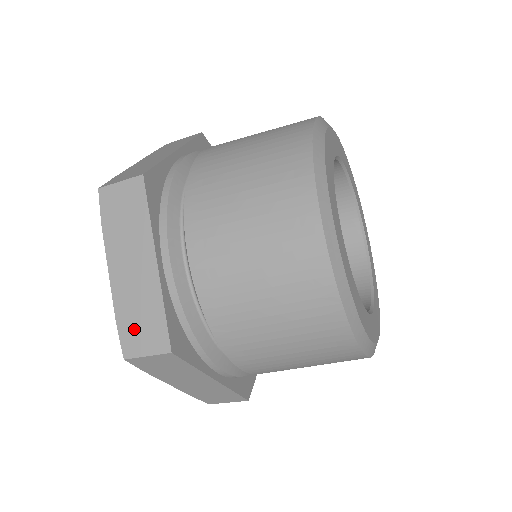
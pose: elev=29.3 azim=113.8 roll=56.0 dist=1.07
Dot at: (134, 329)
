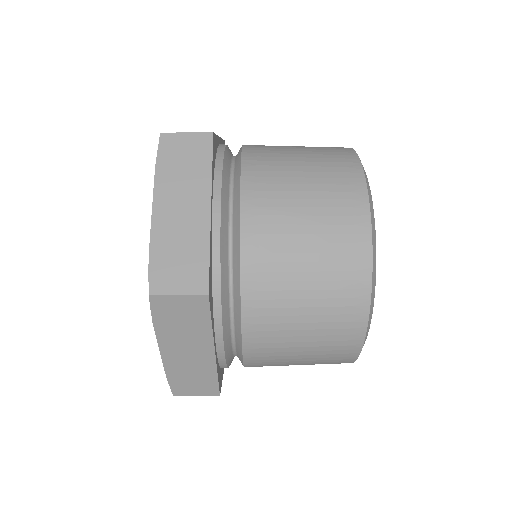
Dot at: occluded
